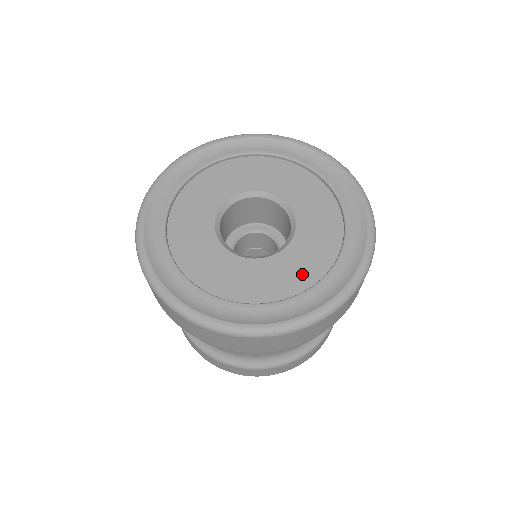
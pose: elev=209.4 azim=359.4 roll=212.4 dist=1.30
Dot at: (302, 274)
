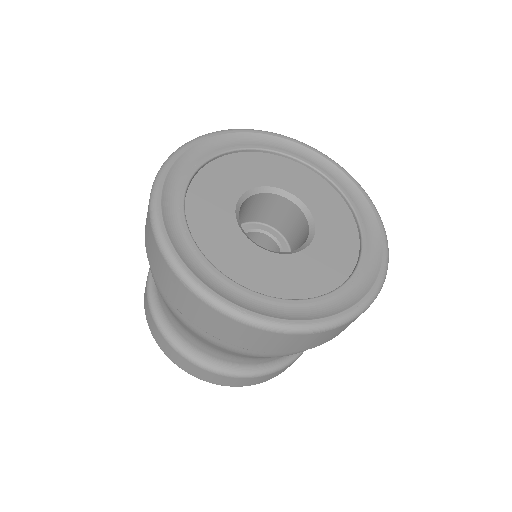
Dot at: (283, 284)
